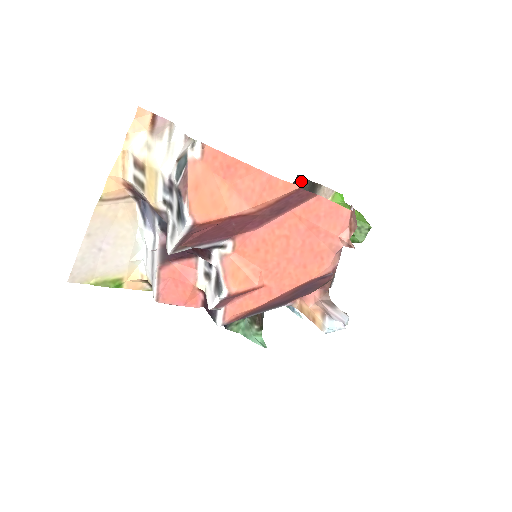
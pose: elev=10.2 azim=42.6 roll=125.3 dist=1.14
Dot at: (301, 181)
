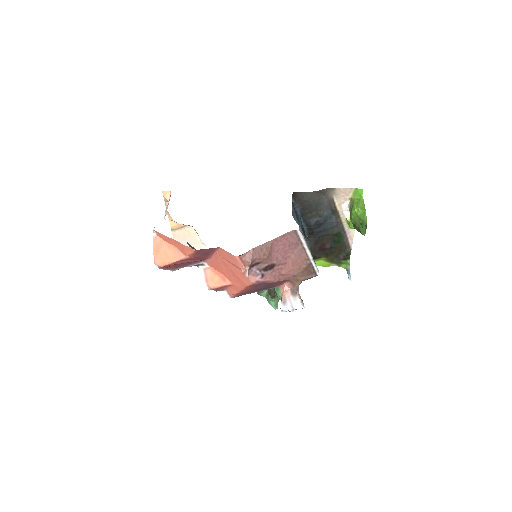
Dot at: (302, 194)
